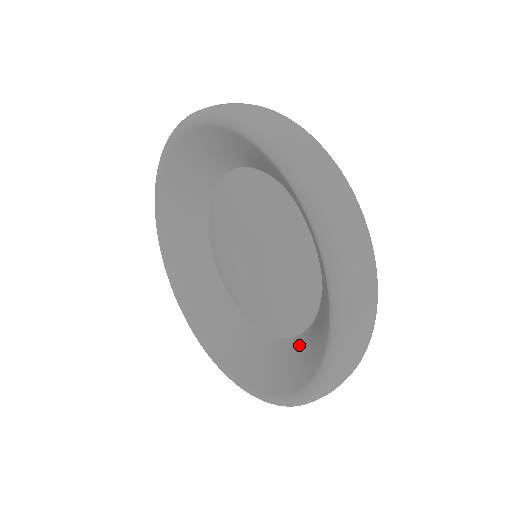
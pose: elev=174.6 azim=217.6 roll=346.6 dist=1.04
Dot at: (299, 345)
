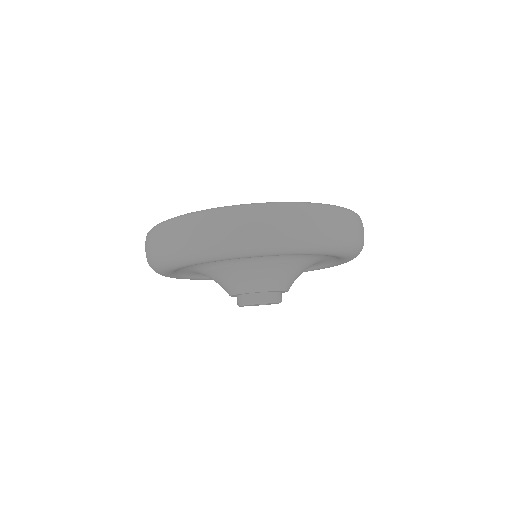
Dot at: occluded
